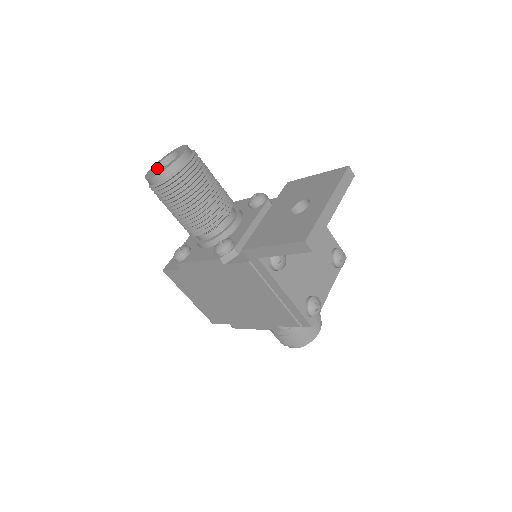
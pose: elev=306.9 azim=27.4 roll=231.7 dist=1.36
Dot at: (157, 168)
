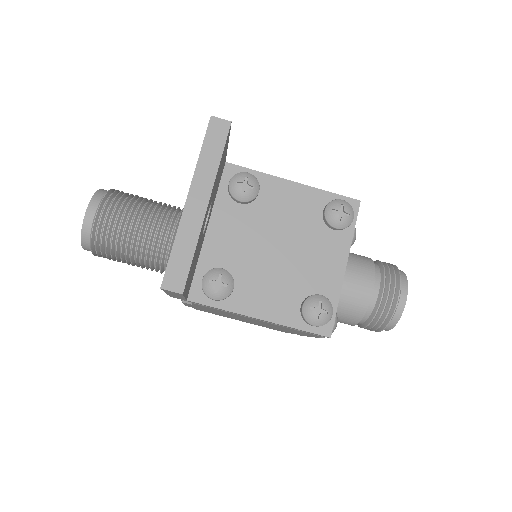
Dot at: occluded
